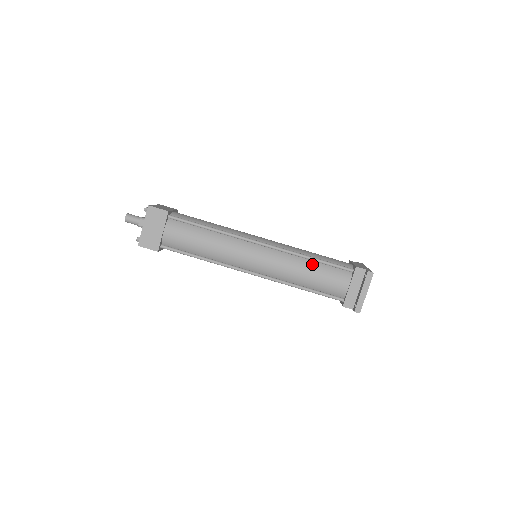
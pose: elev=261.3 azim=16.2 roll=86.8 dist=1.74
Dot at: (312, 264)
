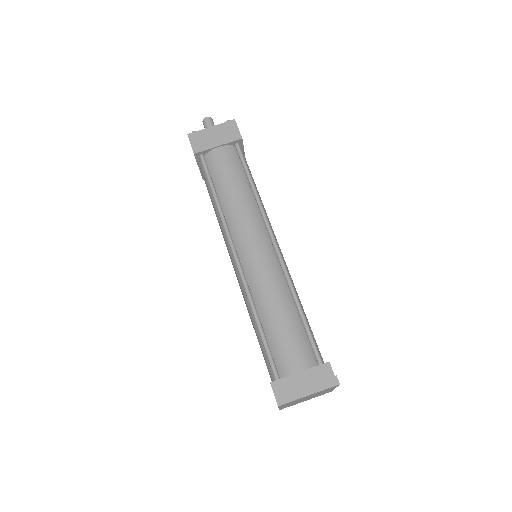
Dot at: (293, 311)
